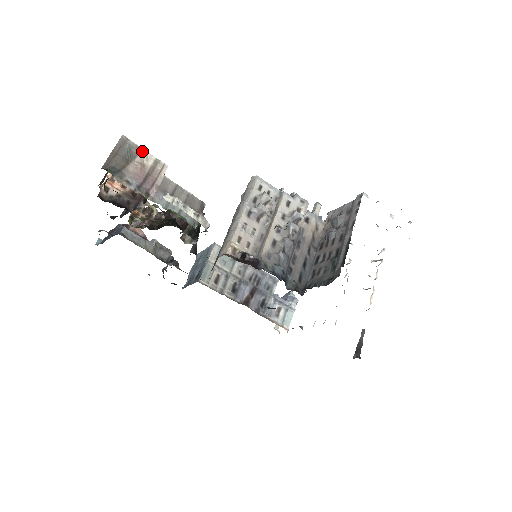
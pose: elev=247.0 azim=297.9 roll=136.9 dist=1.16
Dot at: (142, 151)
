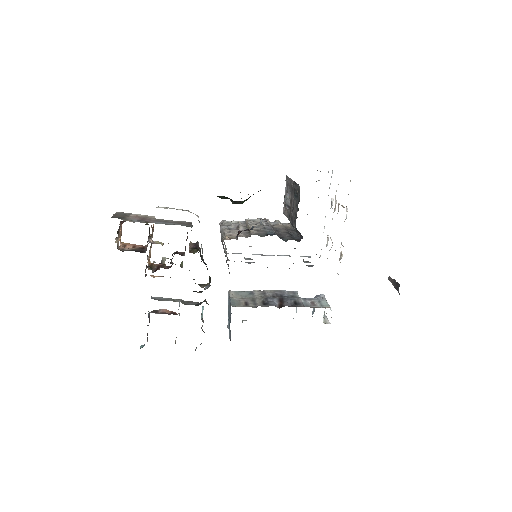
Dot at: (133, 214)
